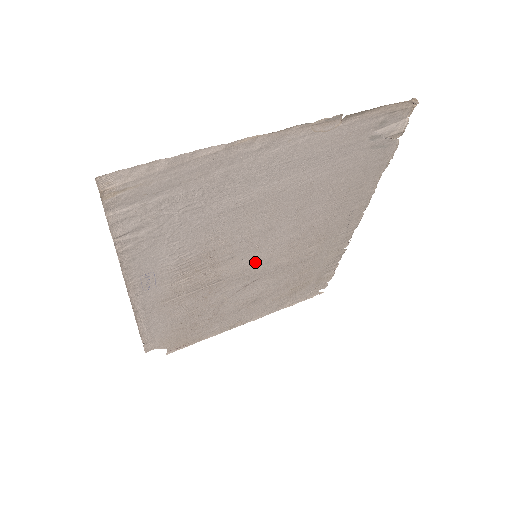
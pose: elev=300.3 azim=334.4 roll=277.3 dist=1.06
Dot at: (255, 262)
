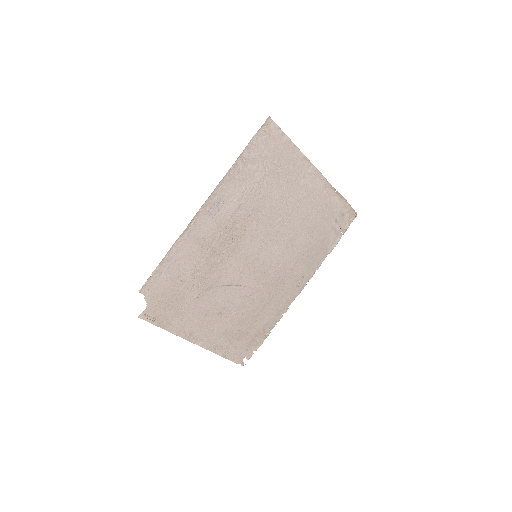
Dot at: (252, 262)
